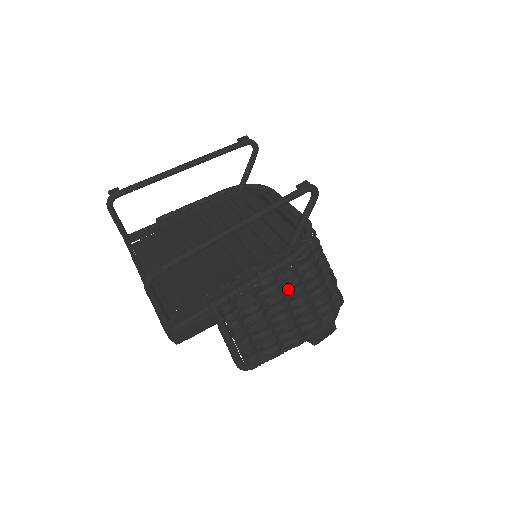
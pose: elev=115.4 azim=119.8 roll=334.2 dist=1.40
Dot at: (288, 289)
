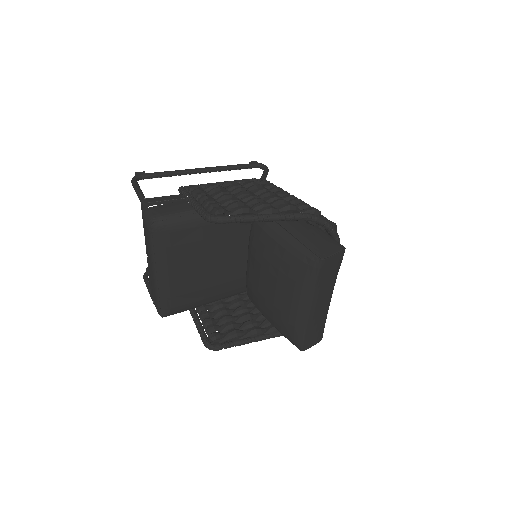
Dot at: (252, 190)
